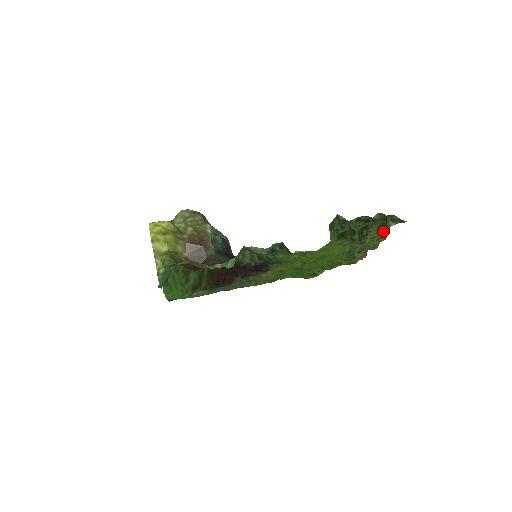
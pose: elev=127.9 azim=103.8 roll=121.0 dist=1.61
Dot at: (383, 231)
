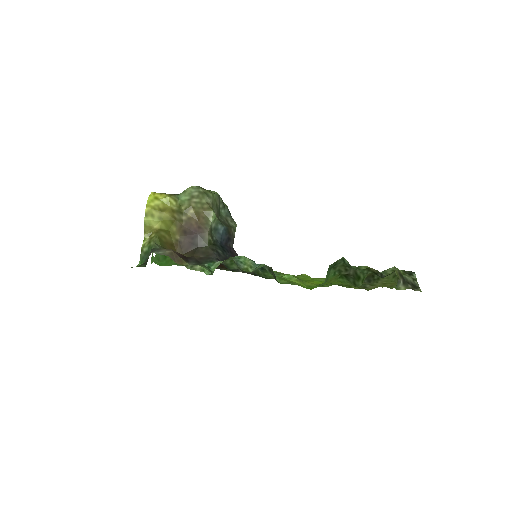
Dot at: occluded
